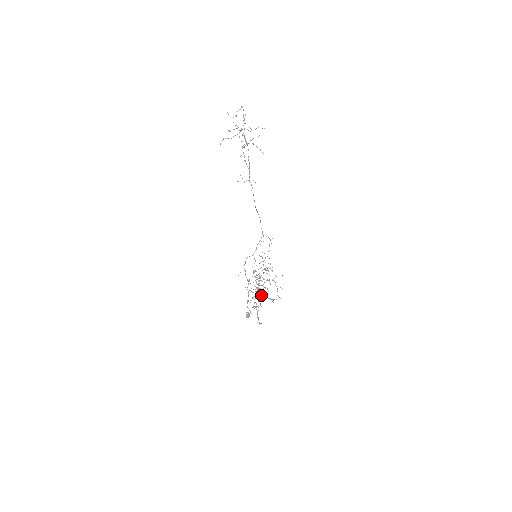
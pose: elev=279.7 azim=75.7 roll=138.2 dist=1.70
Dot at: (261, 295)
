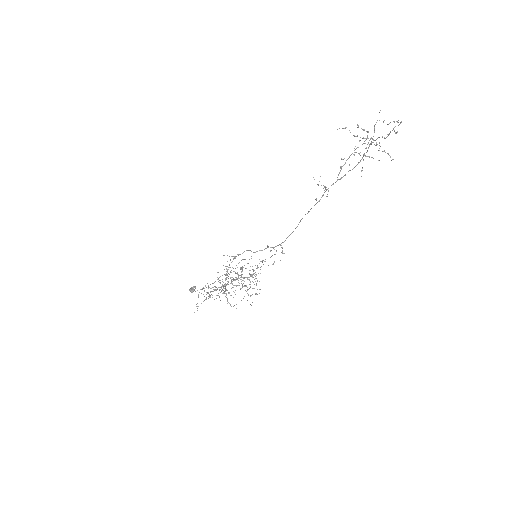
Dot at: occluded
